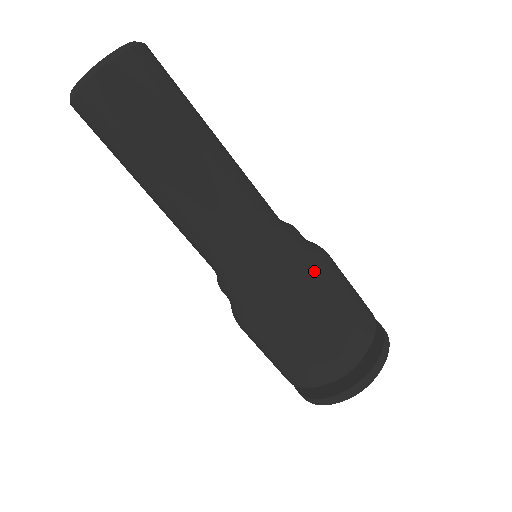
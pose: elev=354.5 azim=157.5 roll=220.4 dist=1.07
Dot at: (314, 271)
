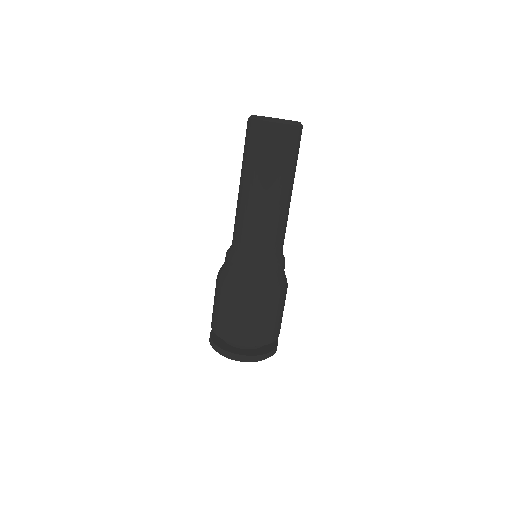
Dot at: (247, 286)
